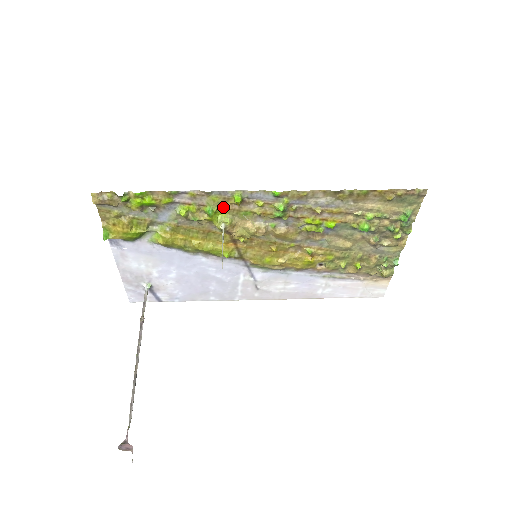
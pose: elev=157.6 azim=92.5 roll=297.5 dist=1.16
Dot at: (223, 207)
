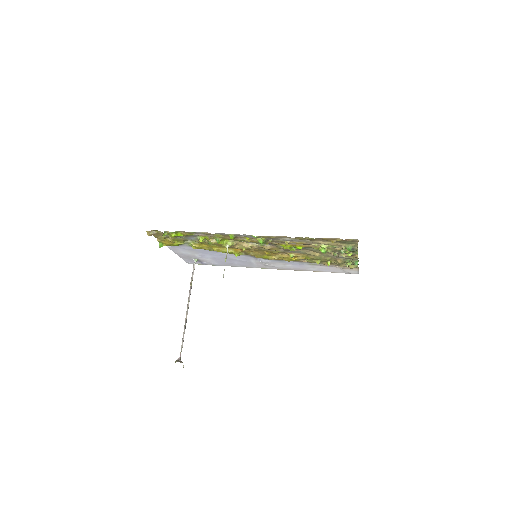
Dot at: (225, 238)
